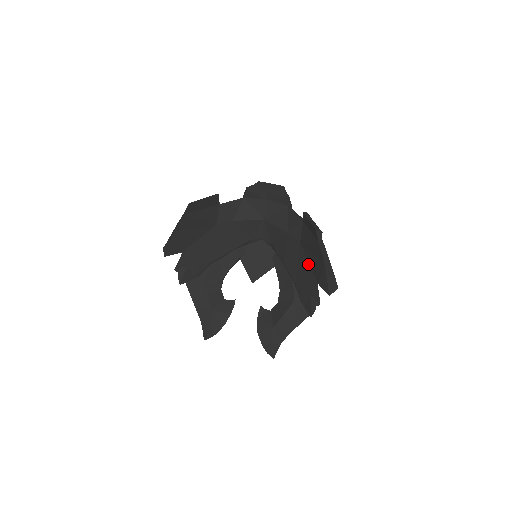
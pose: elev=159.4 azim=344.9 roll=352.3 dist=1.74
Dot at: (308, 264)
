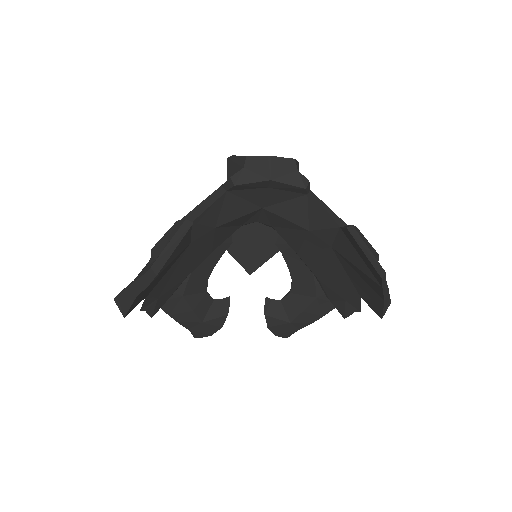
Dot at: (345, 274)
